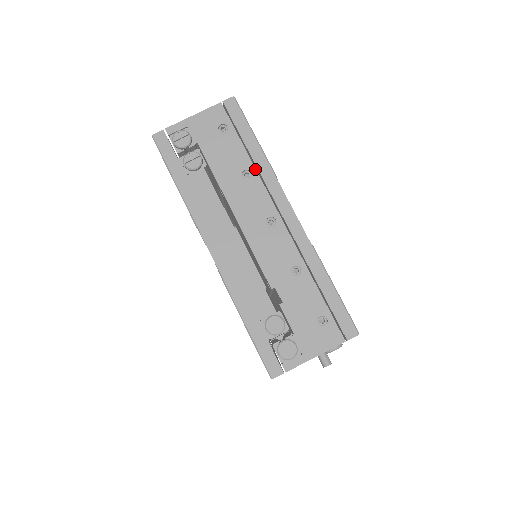
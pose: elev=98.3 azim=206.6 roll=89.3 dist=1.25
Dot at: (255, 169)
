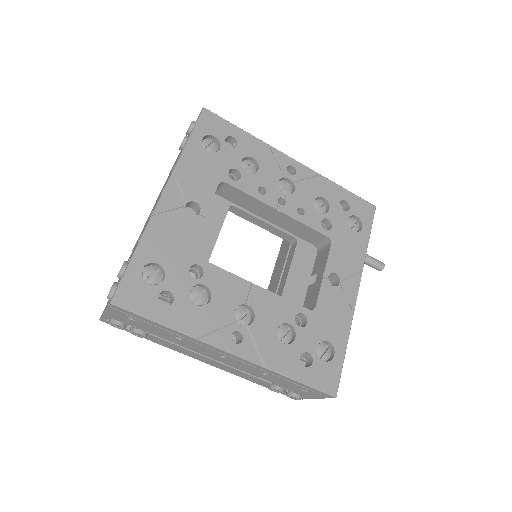
Dot at: (180, 337)
